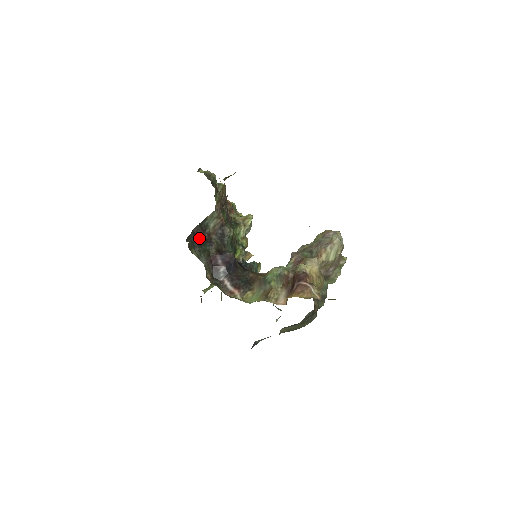
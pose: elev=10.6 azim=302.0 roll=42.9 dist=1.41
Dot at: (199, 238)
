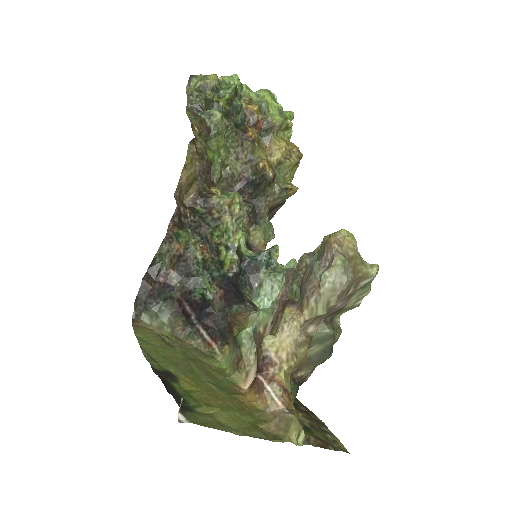
Dot at: (152, 288)
